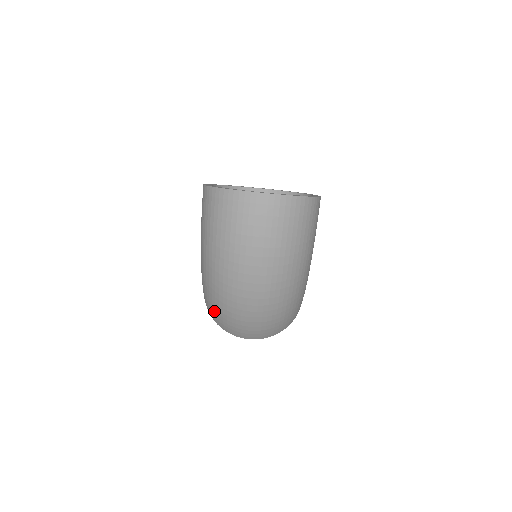
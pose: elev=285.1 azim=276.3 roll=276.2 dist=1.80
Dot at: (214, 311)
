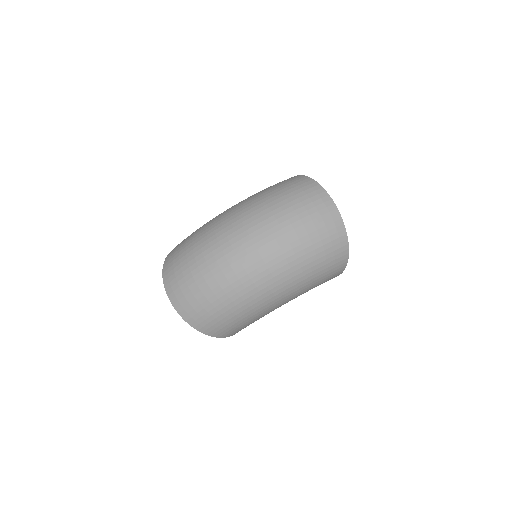
Dot at: (184, 246)
